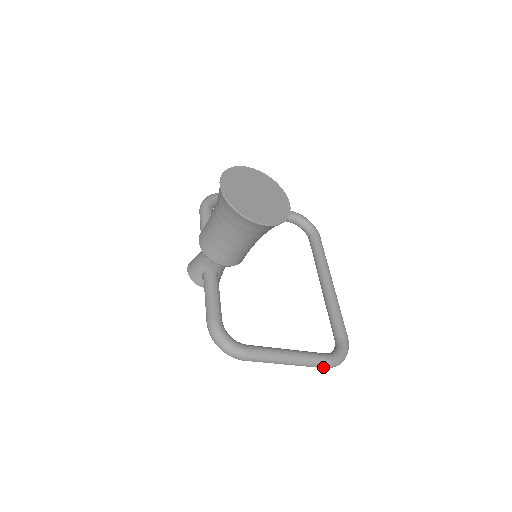
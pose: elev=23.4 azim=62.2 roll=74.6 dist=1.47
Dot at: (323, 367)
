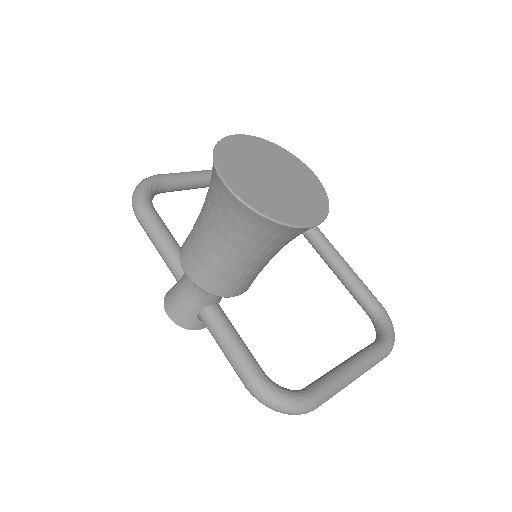
Dot at: occluded
